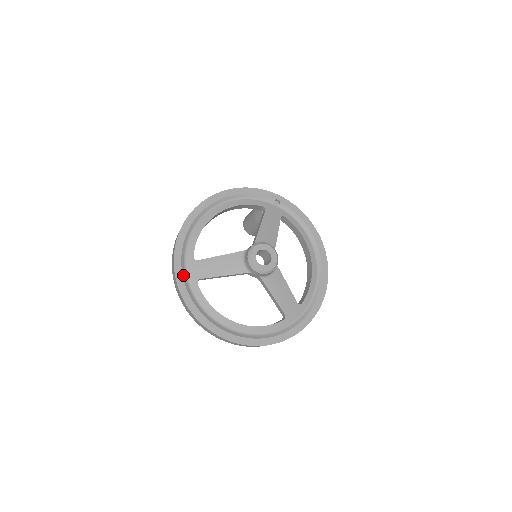
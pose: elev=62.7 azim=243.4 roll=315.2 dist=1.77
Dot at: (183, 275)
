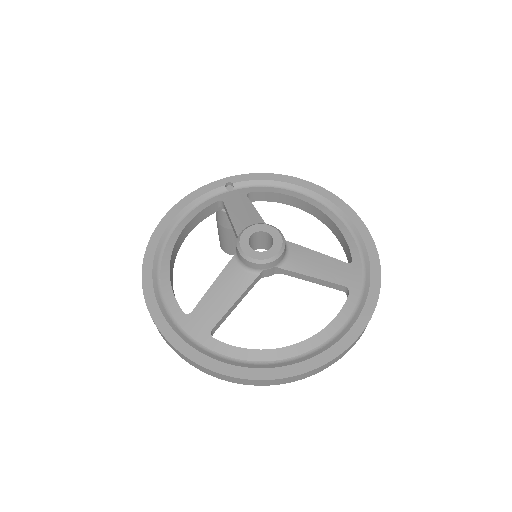
Dot at: (188, 343)
